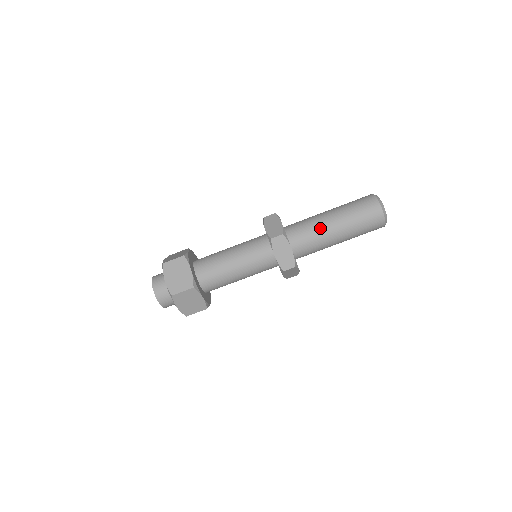
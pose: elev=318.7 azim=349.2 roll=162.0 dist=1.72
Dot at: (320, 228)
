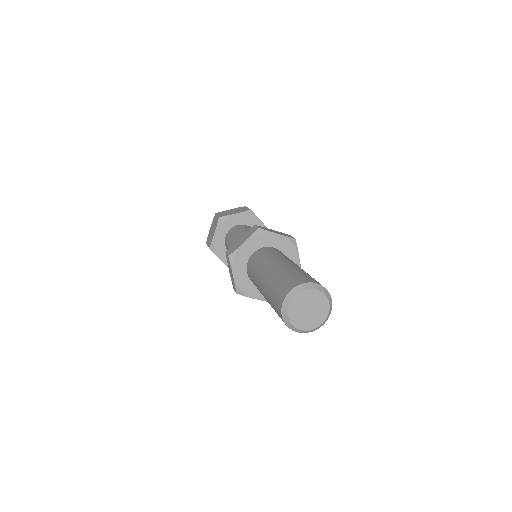
Dot at: (257, 276)
